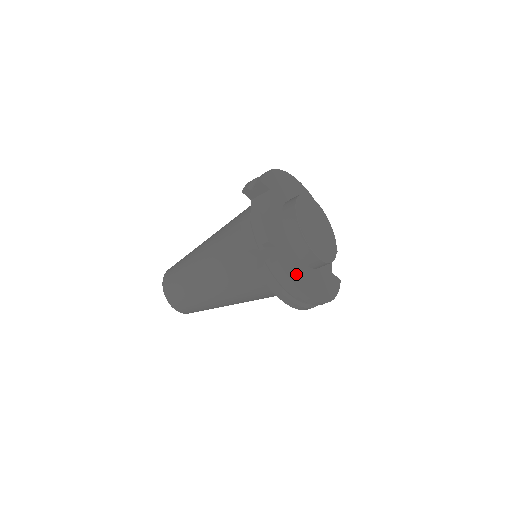
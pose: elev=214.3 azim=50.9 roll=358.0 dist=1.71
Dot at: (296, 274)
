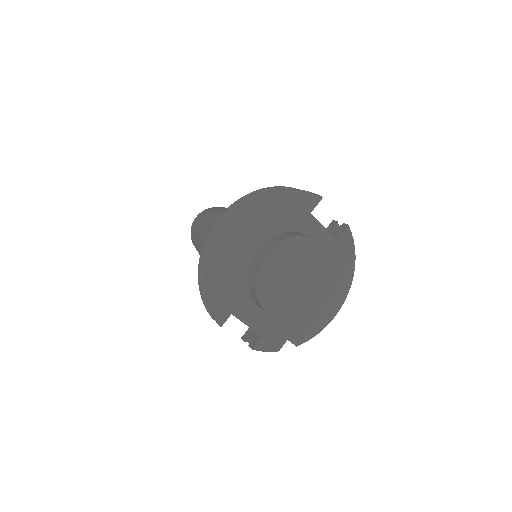
Dot at: (315, 322)
